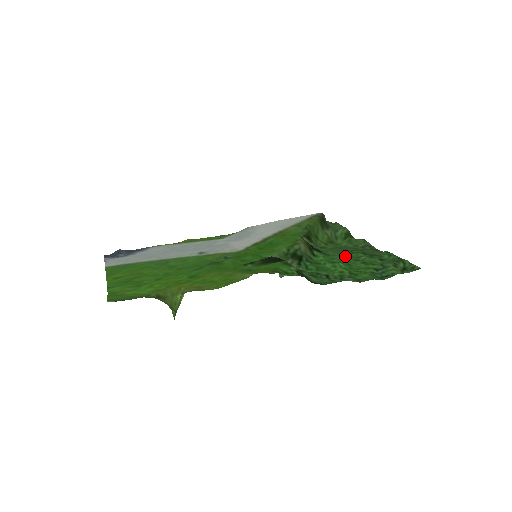
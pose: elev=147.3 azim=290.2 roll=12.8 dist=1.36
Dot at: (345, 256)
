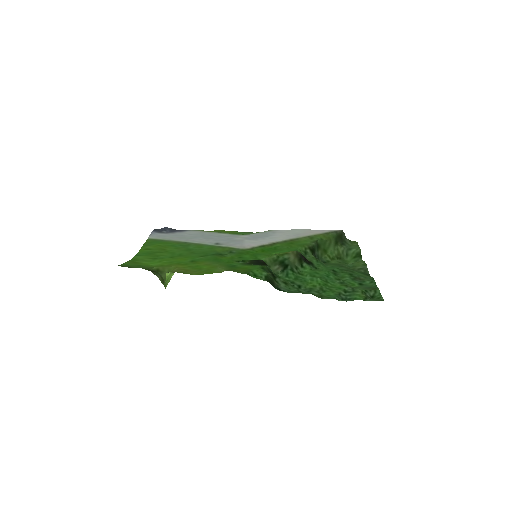
Dot at: (330, 273)
